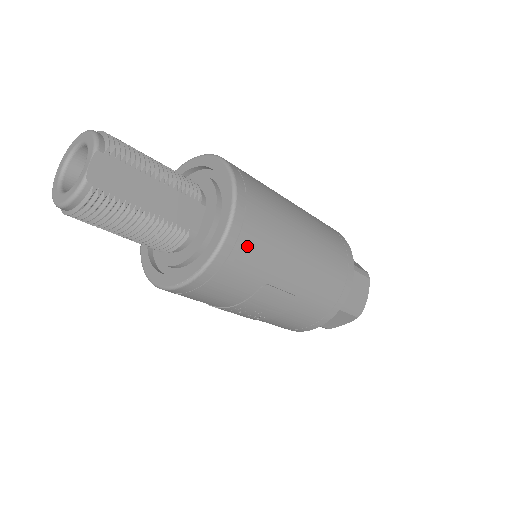
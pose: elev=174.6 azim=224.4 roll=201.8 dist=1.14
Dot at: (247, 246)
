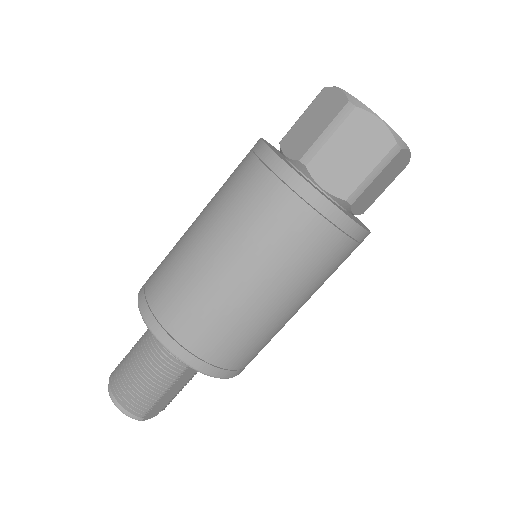
Dot at: (254, 357)
